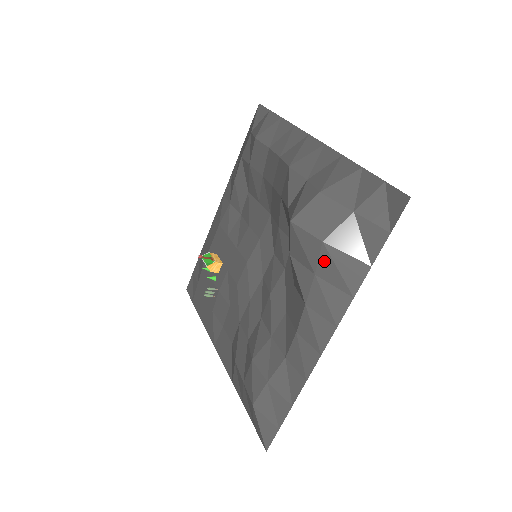
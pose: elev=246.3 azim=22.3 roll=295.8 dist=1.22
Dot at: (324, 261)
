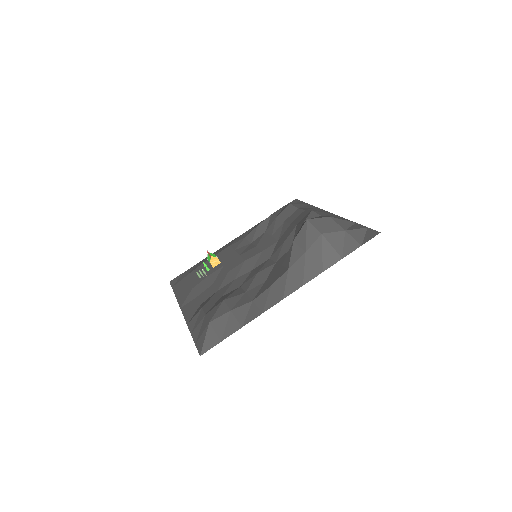
Dot at: (316, 245)
